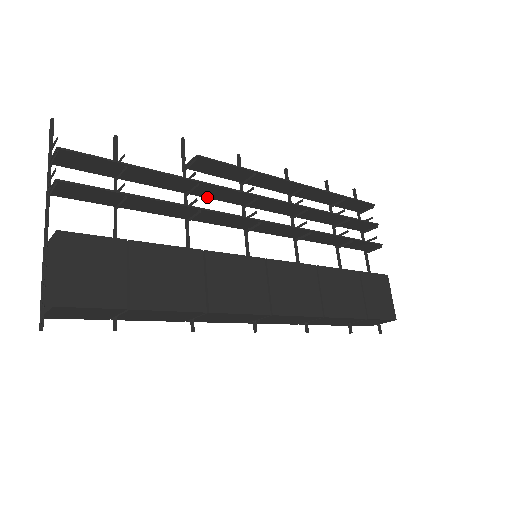
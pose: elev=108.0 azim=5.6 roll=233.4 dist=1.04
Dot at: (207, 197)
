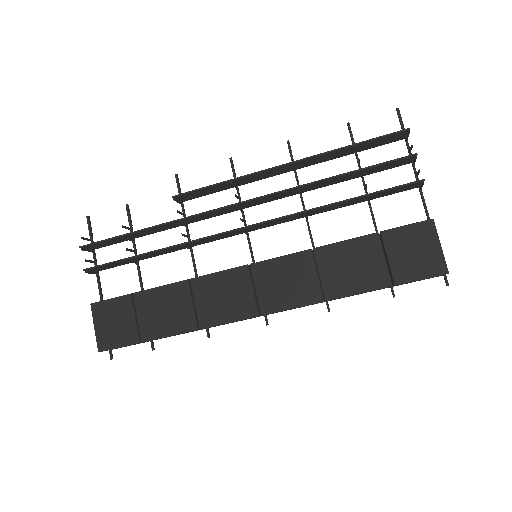
Dot at: (203, 219)
